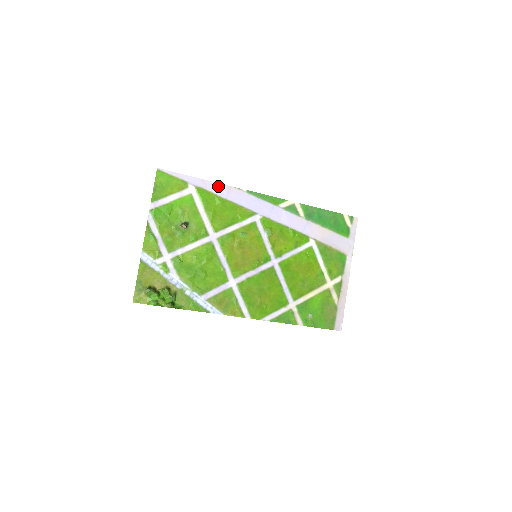
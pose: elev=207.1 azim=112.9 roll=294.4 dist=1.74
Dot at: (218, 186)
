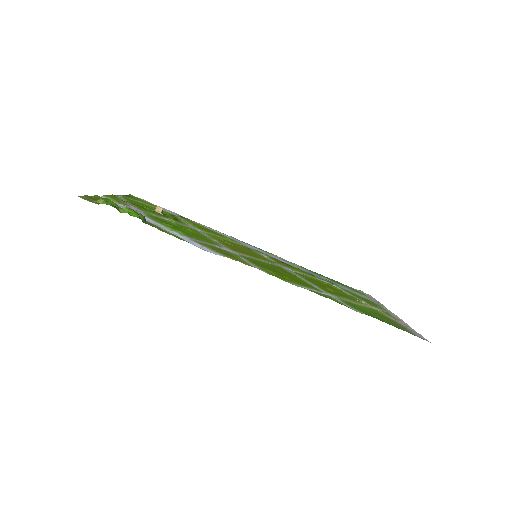
Dot at: (198, 223)
